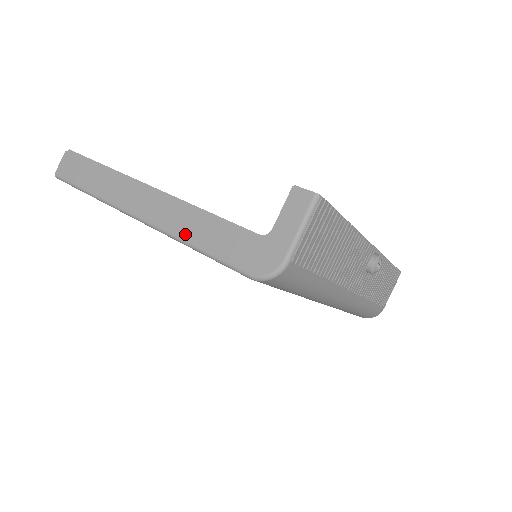
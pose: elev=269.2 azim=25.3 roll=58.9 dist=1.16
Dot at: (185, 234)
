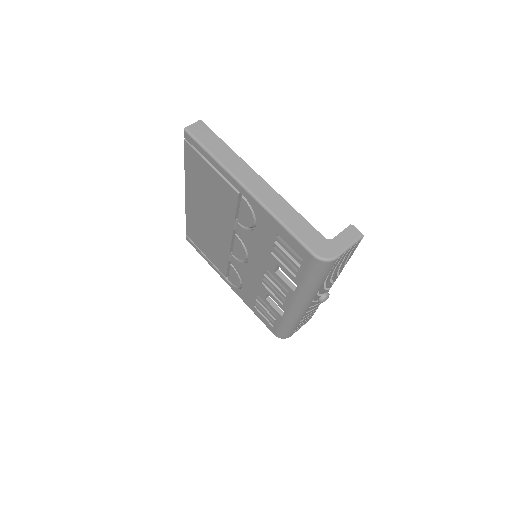
Dot at: (279, 214)
